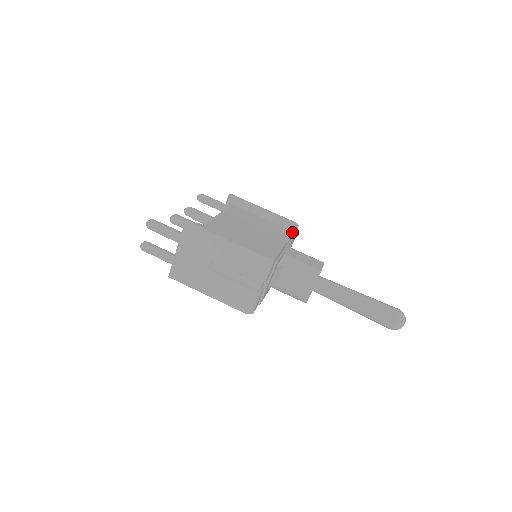
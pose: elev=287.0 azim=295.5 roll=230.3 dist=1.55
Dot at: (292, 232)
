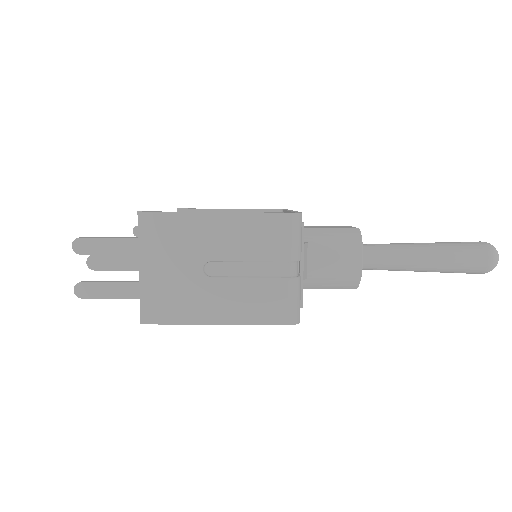
Dot at: occluded
